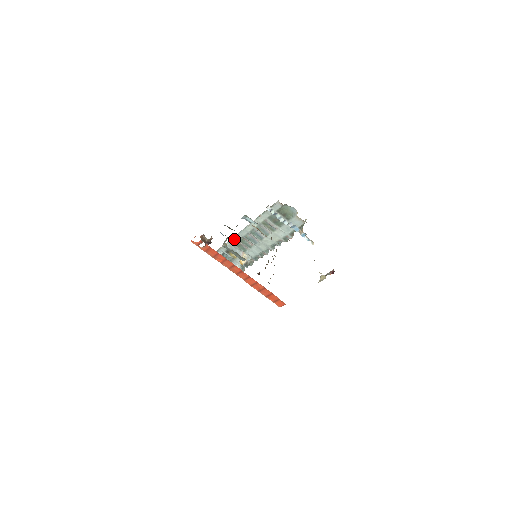
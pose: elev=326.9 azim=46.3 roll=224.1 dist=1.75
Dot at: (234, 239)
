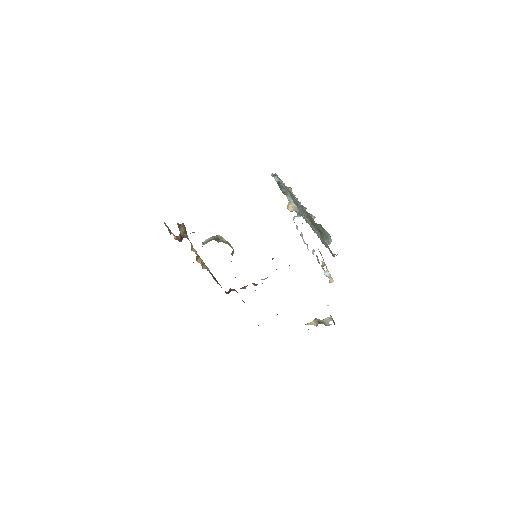
Dot at: occluded
